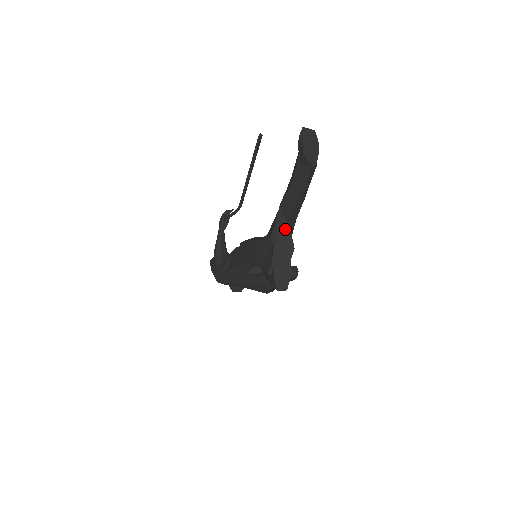
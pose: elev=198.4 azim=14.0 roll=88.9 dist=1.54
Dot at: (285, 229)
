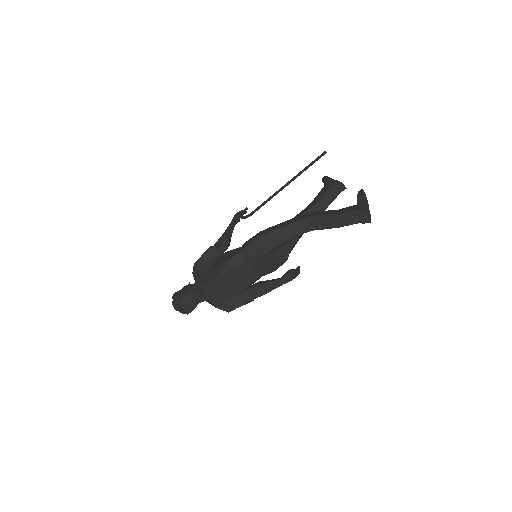
Dot at: occluded
